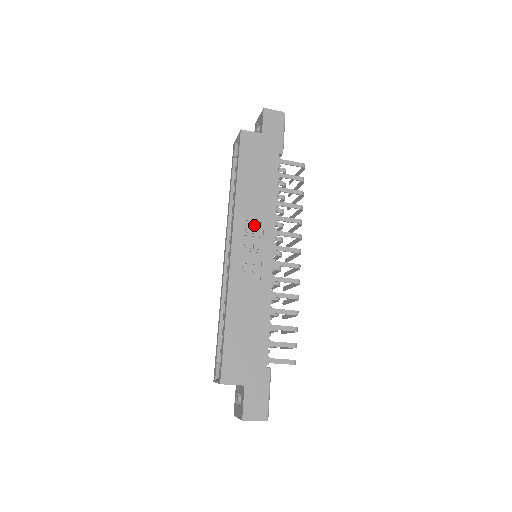
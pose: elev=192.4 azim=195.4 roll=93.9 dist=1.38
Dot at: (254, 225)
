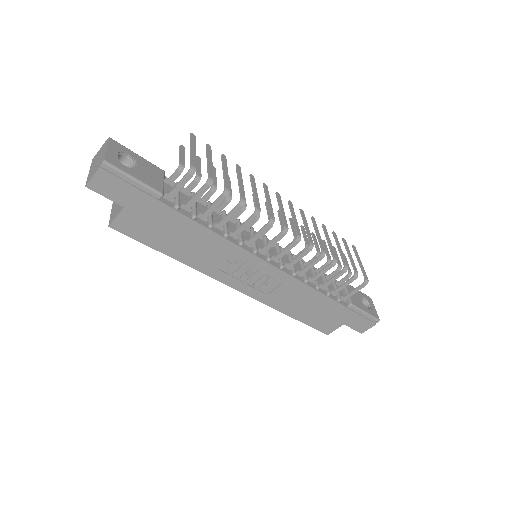
Dot at: (229, 265)
